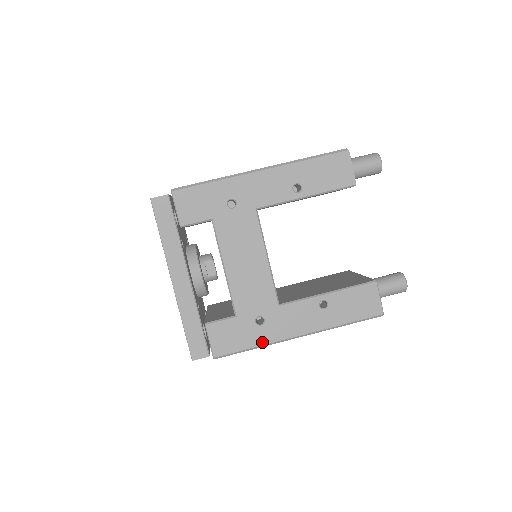
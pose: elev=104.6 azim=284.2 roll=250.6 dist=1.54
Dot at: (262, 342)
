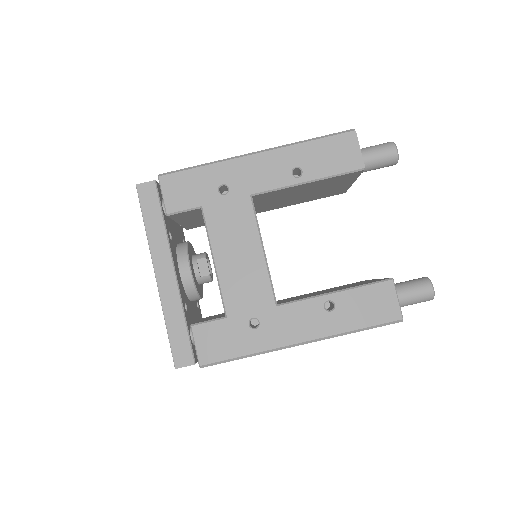
Dot at: (256, 349)
